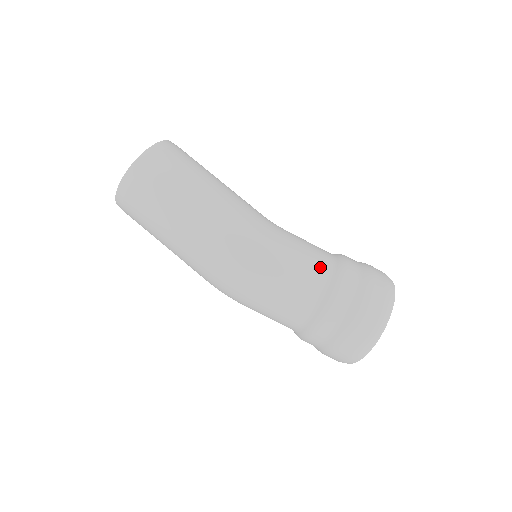
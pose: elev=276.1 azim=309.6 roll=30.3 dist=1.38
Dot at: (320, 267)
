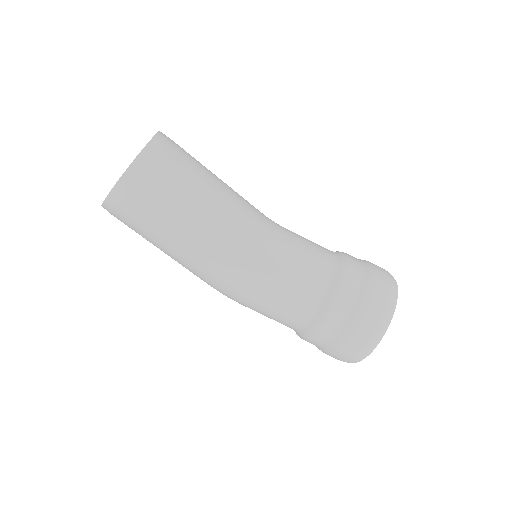
Dot at: (295, 318)
